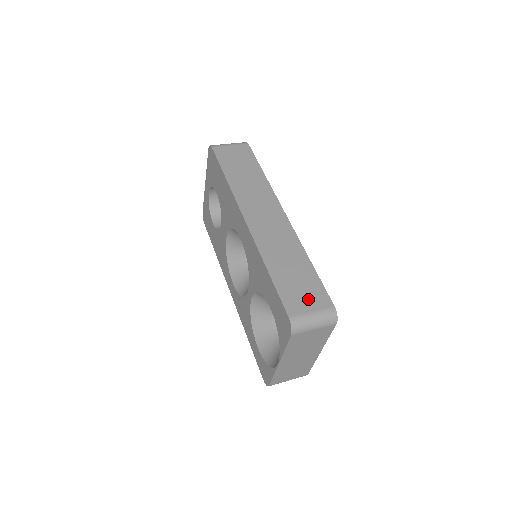
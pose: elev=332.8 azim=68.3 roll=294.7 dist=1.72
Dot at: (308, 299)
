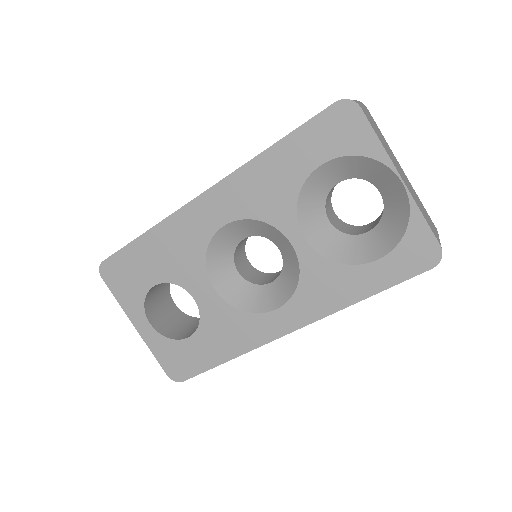
Dot at: occluded
